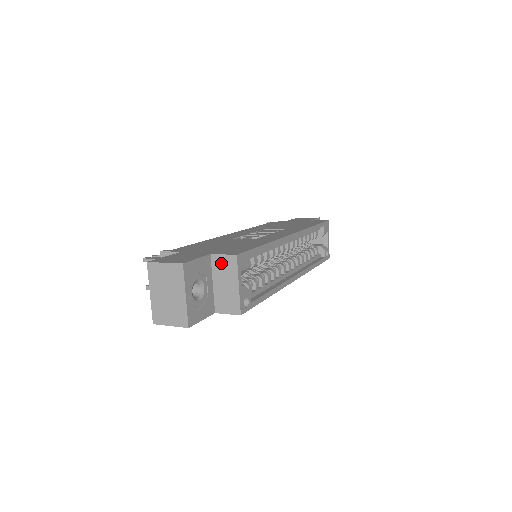
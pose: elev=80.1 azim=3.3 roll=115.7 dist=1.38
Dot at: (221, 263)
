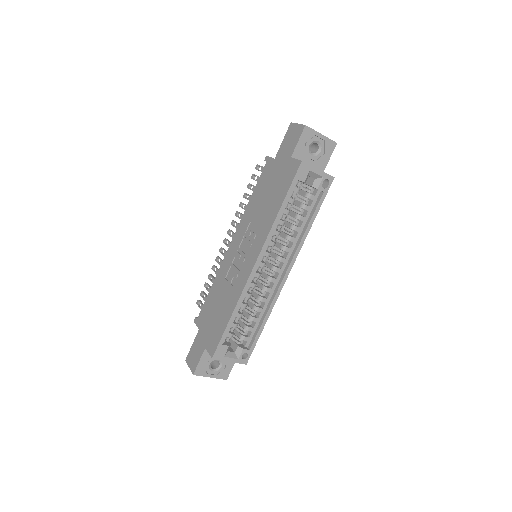
Dot at: occluded
